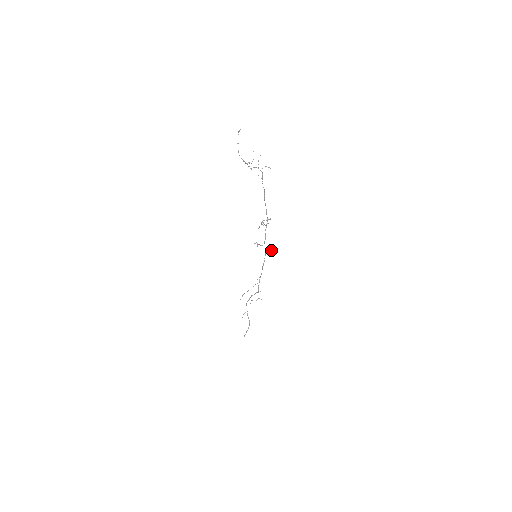
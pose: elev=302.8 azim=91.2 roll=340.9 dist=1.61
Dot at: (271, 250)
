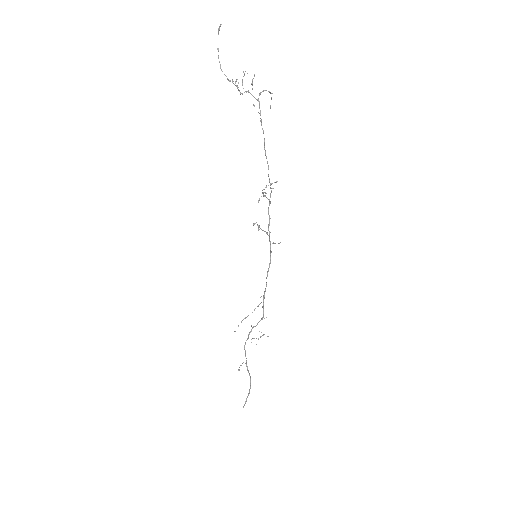
Dot at: occluded
